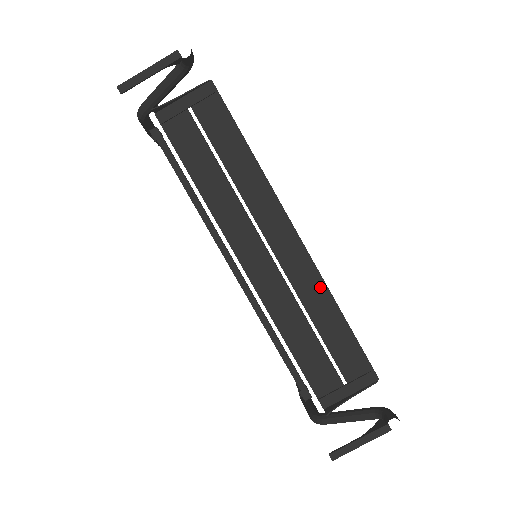
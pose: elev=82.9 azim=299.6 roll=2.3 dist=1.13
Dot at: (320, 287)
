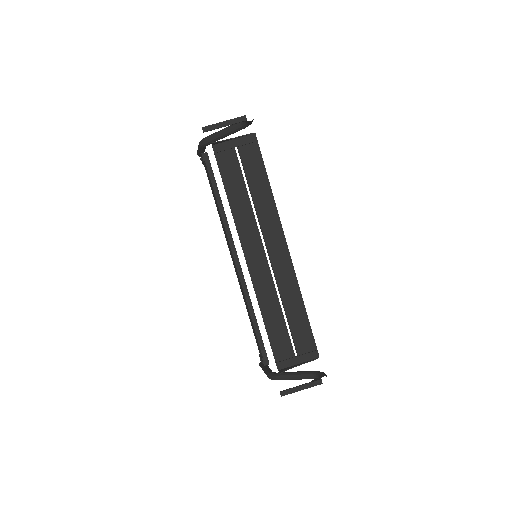
Dot at: (295, 286)
